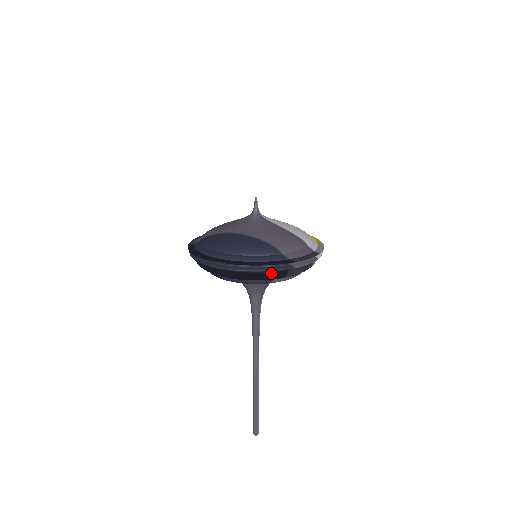
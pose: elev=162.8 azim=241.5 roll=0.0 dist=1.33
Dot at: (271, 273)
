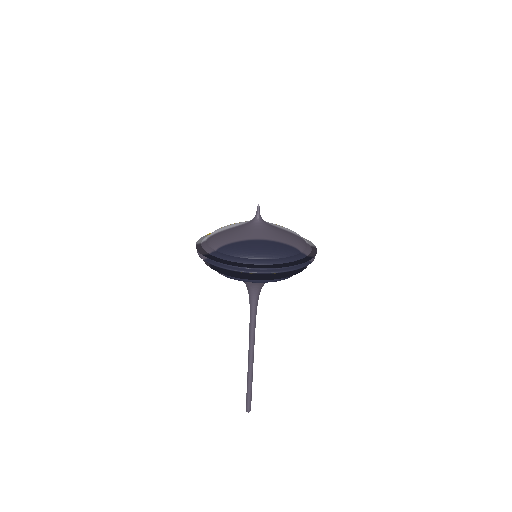
Dot at: (297, 270)
